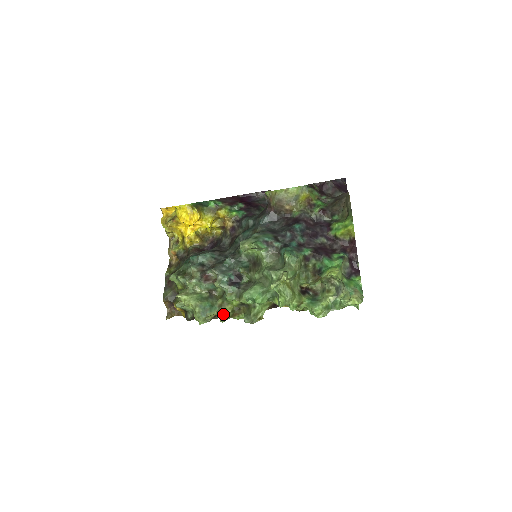
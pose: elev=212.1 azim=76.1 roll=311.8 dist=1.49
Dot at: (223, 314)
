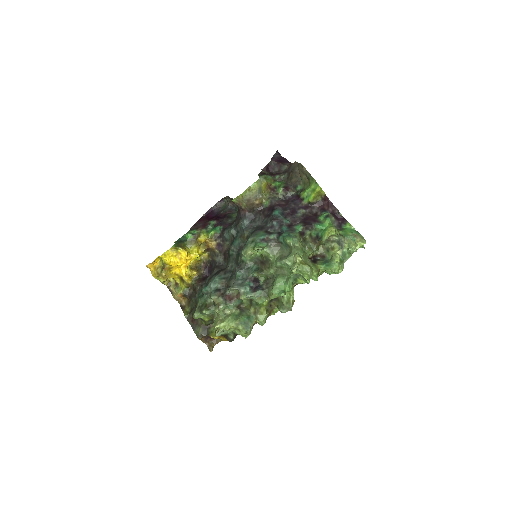
Dot at: (261, 318)
